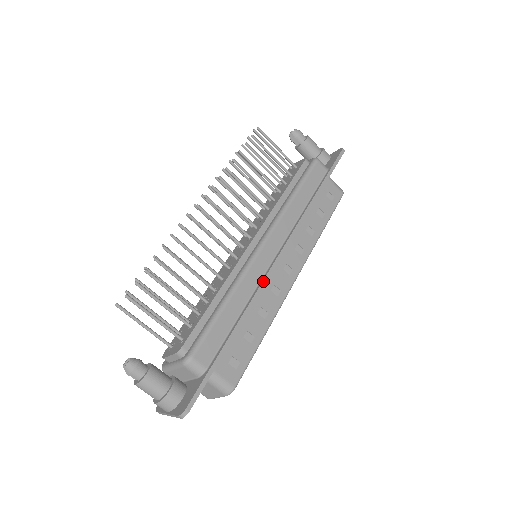
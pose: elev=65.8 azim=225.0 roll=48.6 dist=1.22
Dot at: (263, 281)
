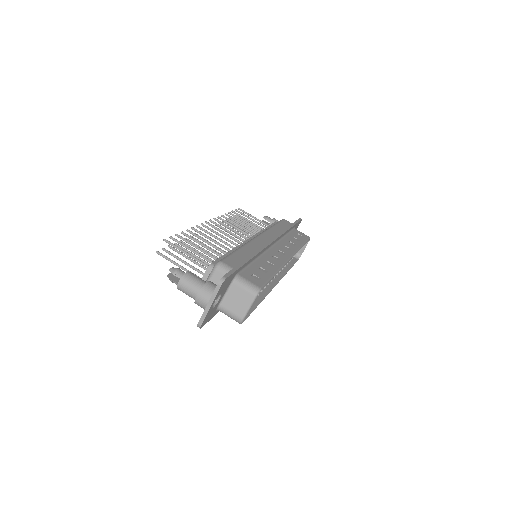
Dot at: (264, 245)
